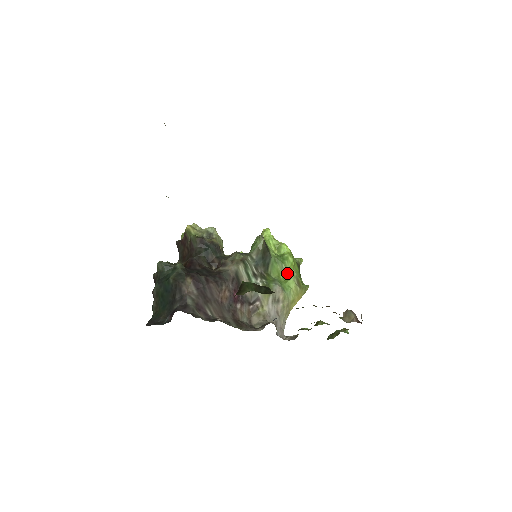
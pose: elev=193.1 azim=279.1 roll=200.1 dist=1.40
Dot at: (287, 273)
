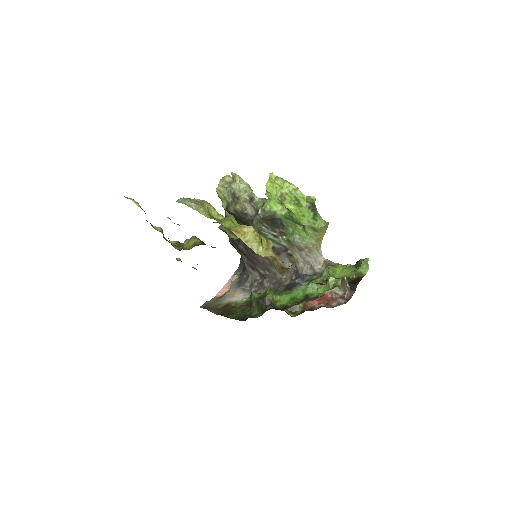
Dot at: (301, 224)
